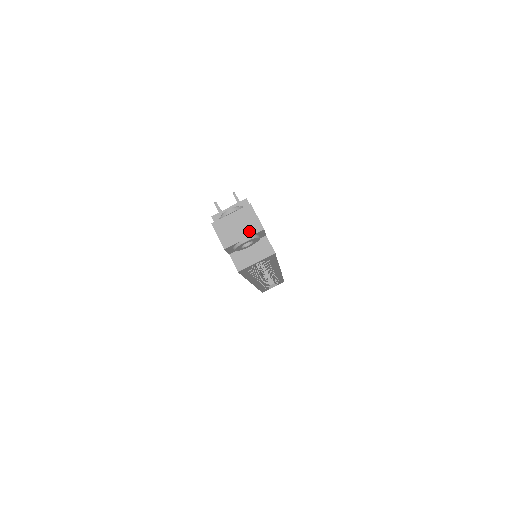
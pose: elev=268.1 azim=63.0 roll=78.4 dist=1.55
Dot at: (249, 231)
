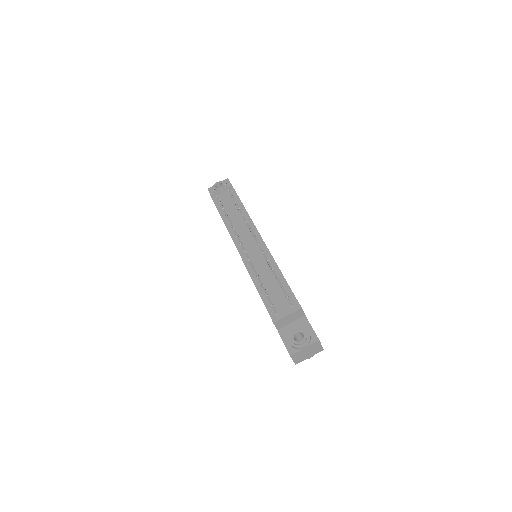
Dot at: (314, 353)
